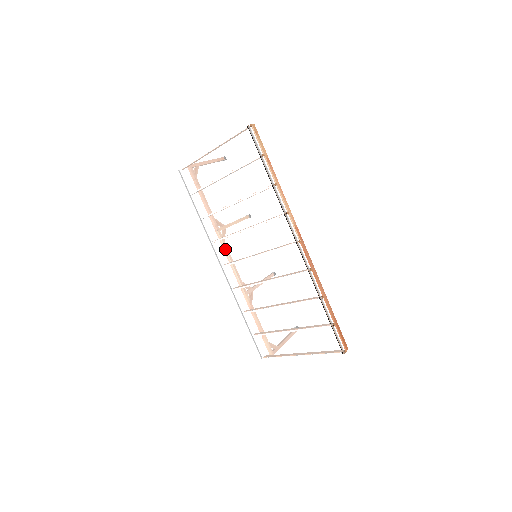
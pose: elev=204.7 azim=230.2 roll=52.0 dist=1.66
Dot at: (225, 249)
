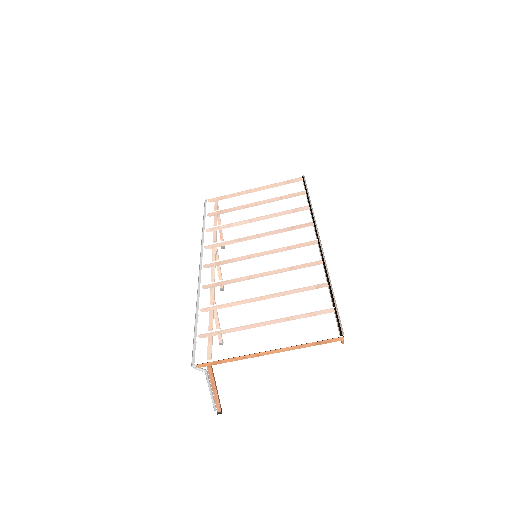
Dot at: (219, 250)
